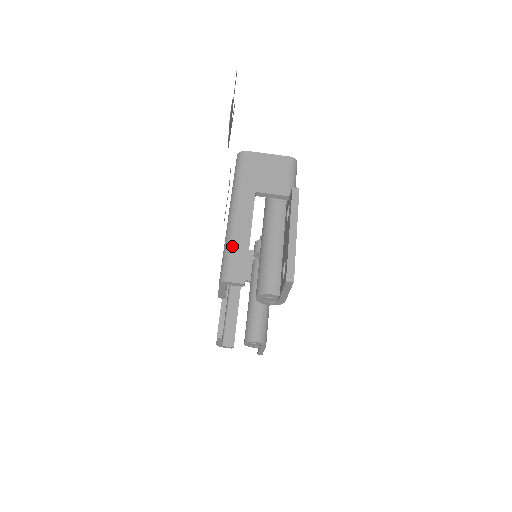
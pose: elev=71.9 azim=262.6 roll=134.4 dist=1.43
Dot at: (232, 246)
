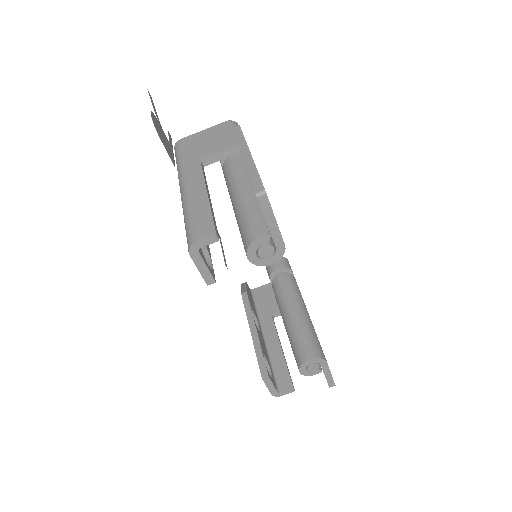
Dot at: (189, 211)
